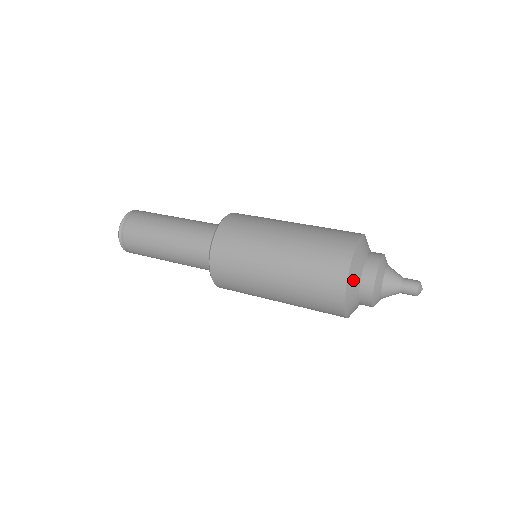
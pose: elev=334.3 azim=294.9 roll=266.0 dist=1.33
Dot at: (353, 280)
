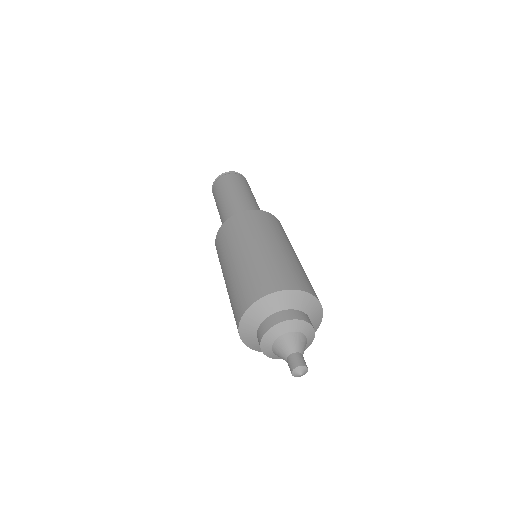
Dot at: (259, 310)
